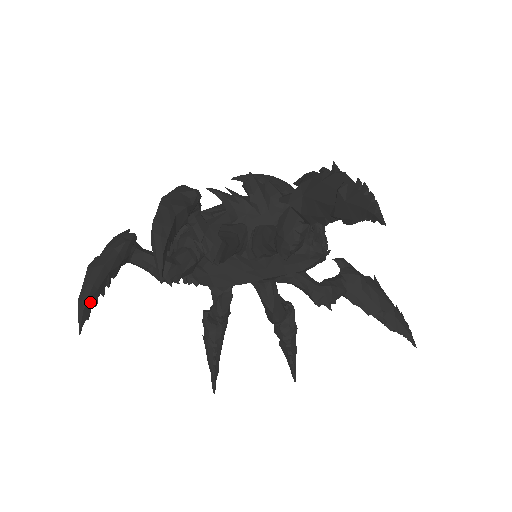
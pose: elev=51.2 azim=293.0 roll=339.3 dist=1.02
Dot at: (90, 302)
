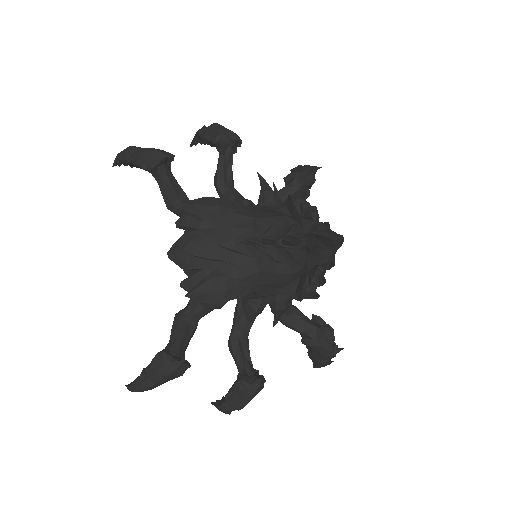
Dot at: occluded
